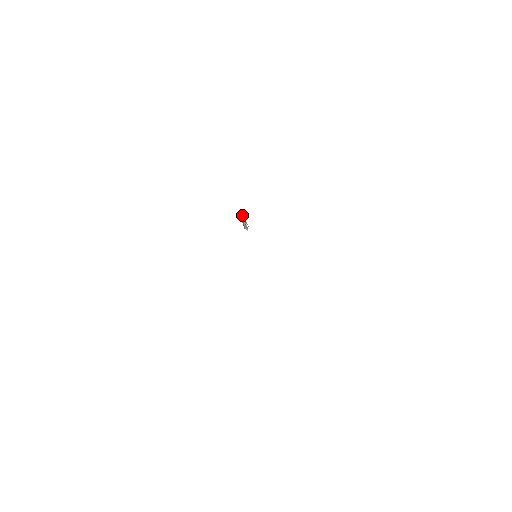
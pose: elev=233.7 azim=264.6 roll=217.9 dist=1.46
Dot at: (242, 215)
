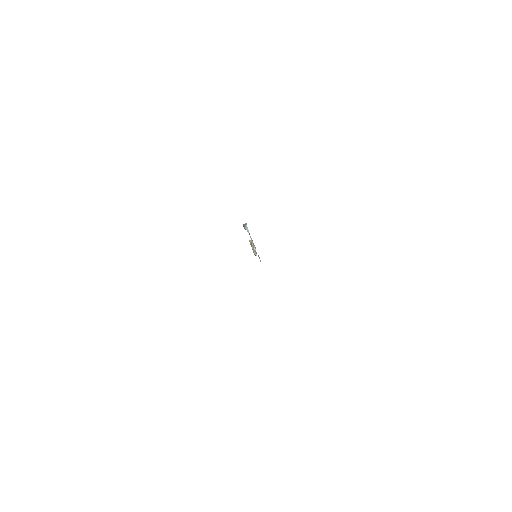
Dot at: (246, 224)
